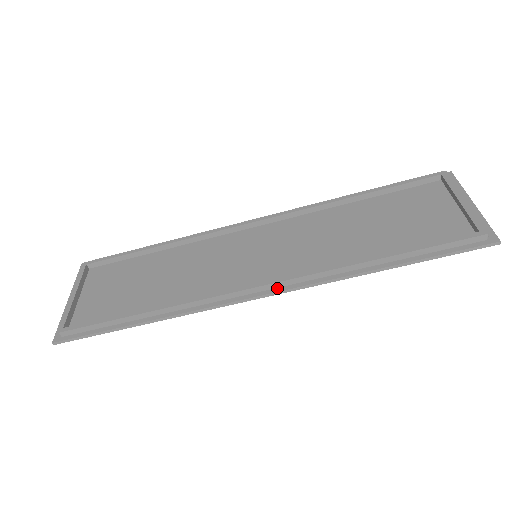
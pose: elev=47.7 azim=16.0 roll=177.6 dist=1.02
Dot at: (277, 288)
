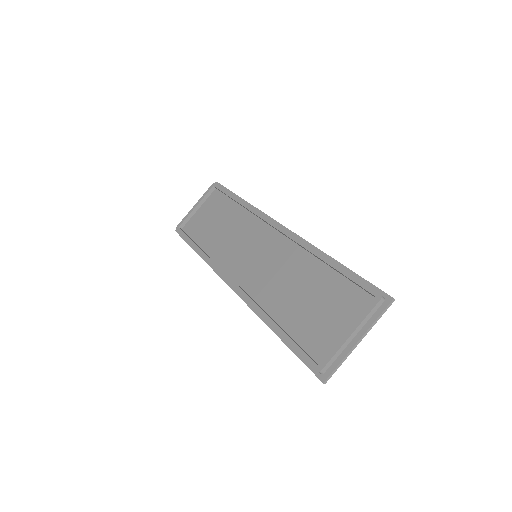
Dot at: occluded
